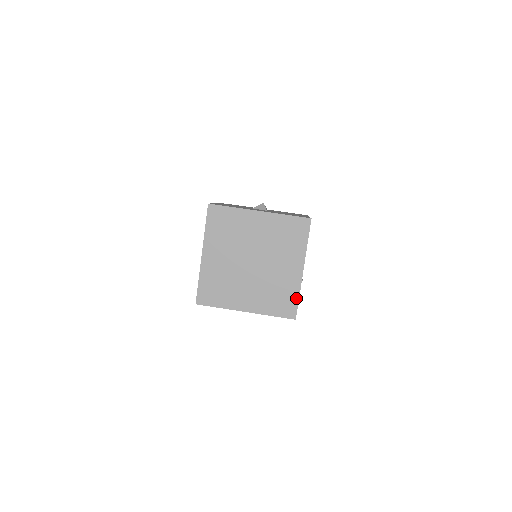
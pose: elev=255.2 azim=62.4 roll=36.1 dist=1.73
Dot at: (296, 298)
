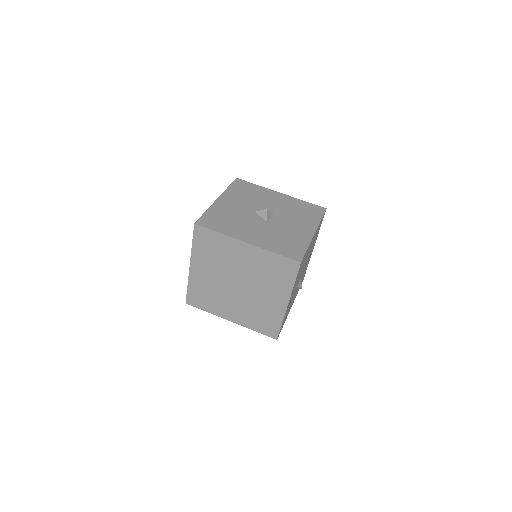
Dot at: (279, 324)
